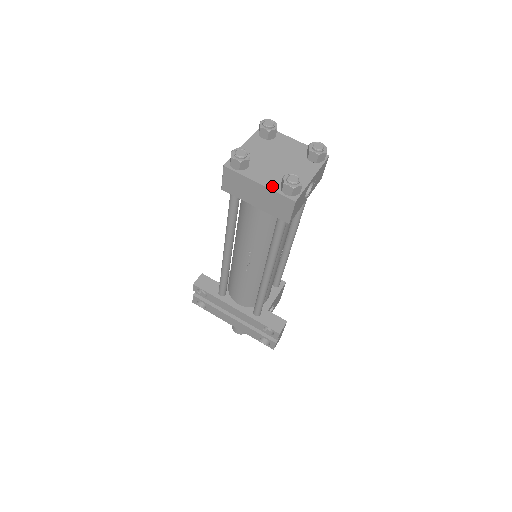
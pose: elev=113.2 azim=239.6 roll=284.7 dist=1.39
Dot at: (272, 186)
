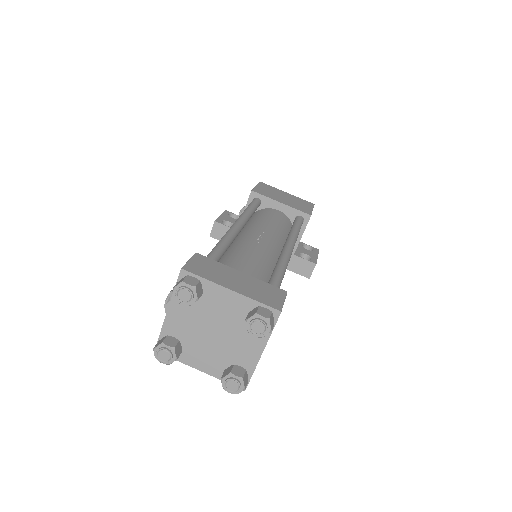
Dot at: (215, 373)
